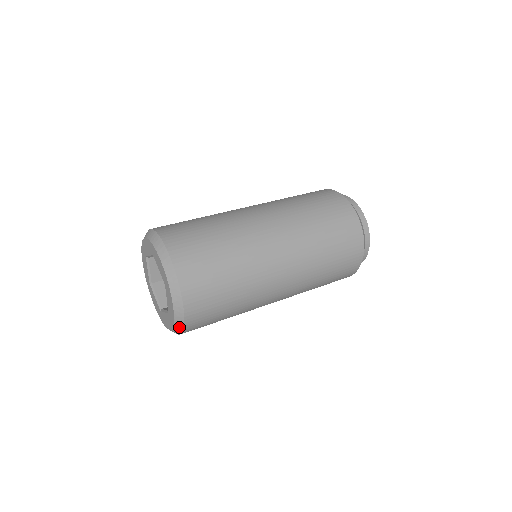
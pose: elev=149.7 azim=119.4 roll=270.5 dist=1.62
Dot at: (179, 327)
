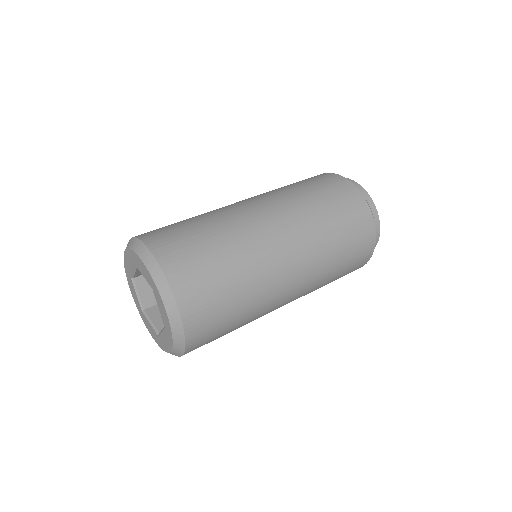
Dot at: occluded
